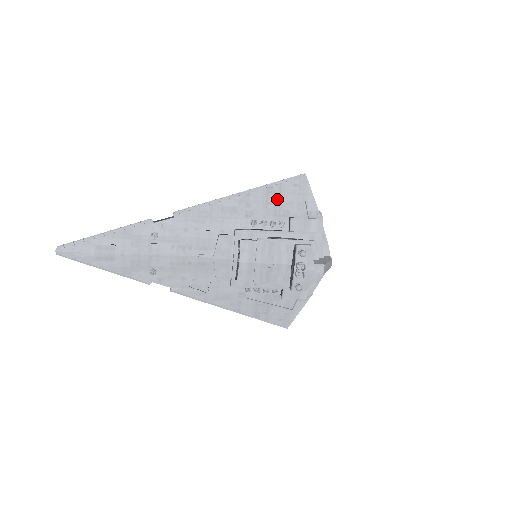
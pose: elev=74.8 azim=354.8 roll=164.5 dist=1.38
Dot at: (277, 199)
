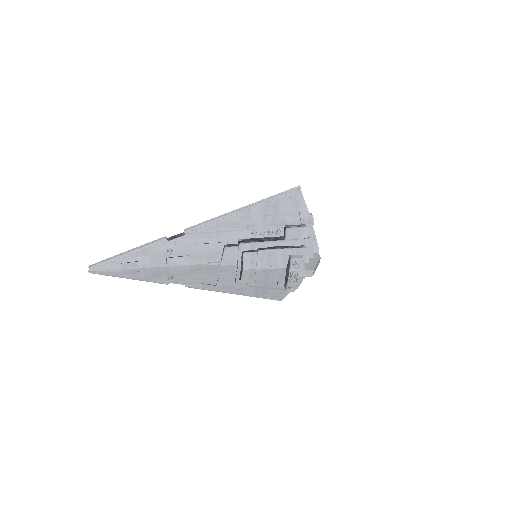
Dot at: (274, 211)
